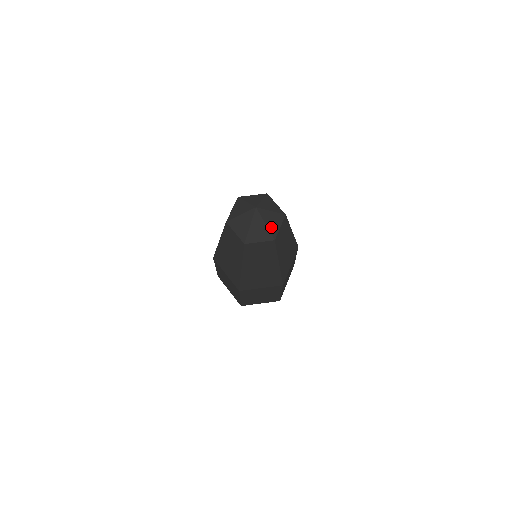
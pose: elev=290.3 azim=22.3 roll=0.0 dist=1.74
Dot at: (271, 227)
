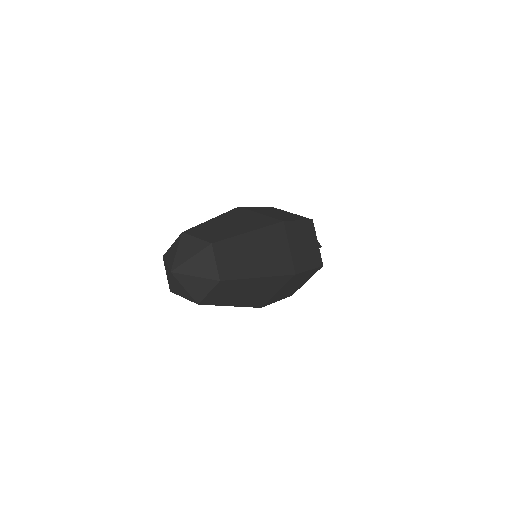
Dot at: (194, 292)
